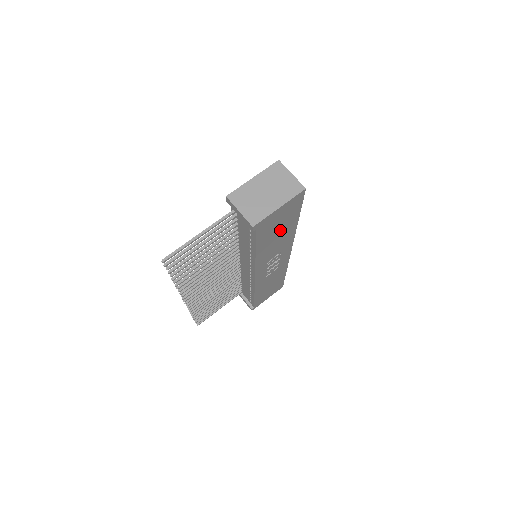
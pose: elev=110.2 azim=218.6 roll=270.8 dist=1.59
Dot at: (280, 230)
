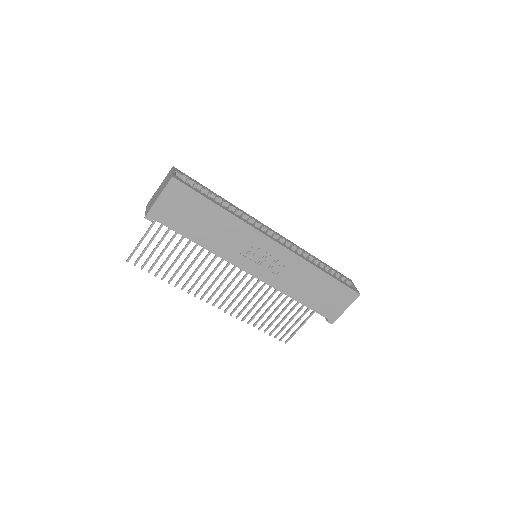
Dot at: (202, 219)
